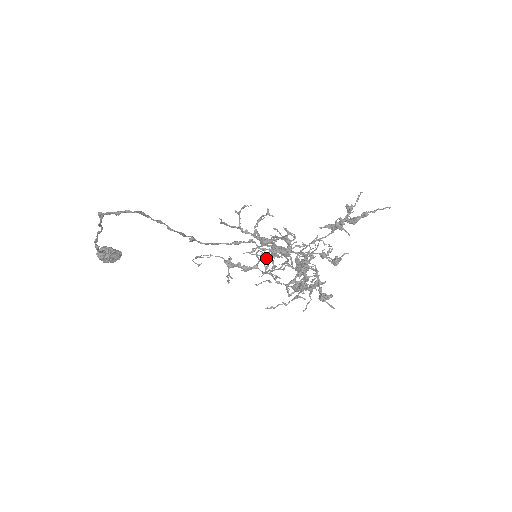
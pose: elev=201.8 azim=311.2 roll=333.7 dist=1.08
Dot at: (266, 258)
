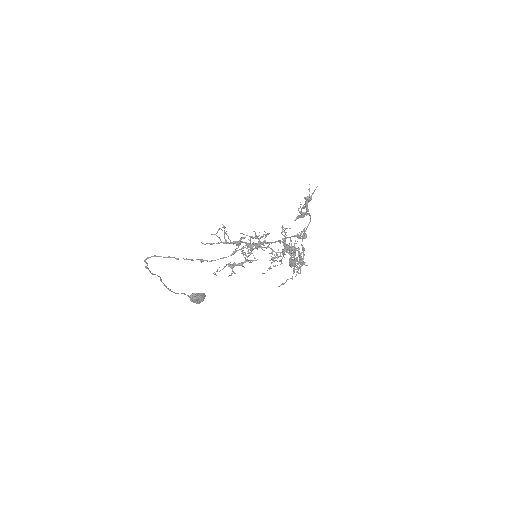
Dot at: occluded
